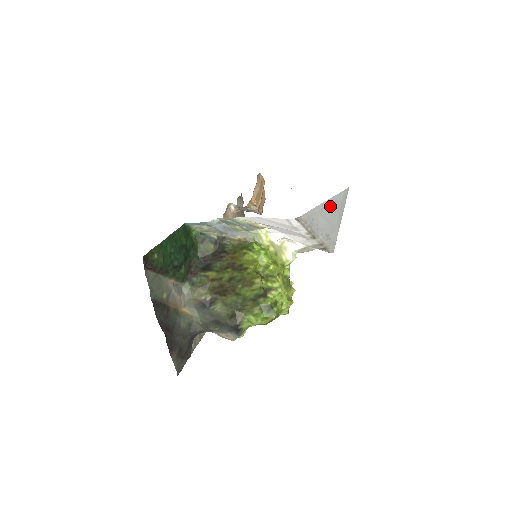
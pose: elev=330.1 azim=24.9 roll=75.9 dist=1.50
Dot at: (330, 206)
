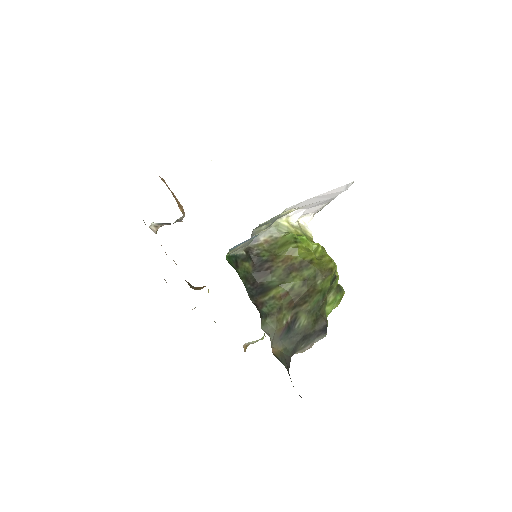
Dot at: occluded
